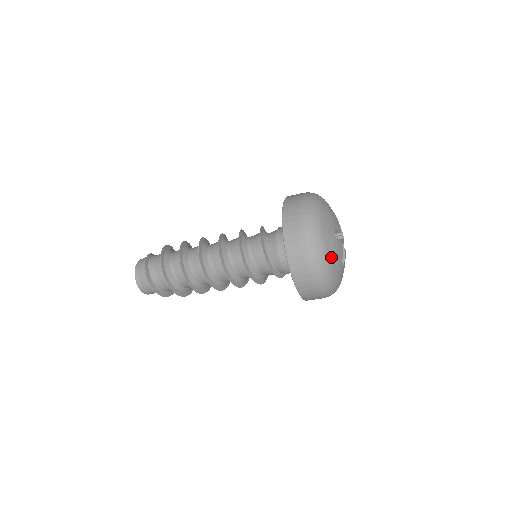
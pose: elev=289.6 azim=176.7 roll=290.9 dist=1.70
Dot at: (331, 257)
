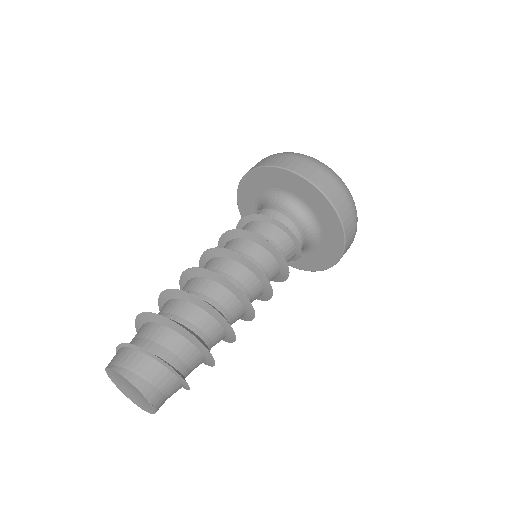
Dot at: occluded
